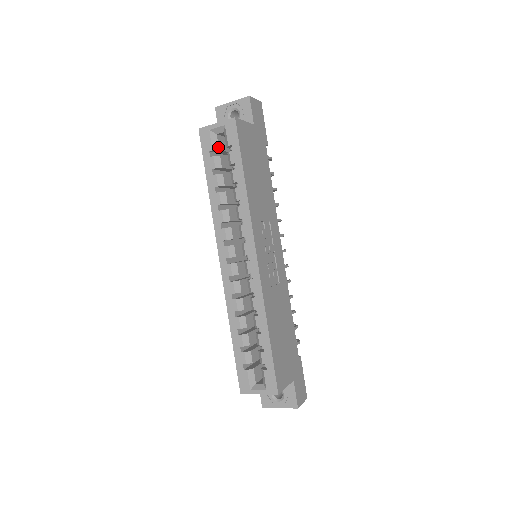
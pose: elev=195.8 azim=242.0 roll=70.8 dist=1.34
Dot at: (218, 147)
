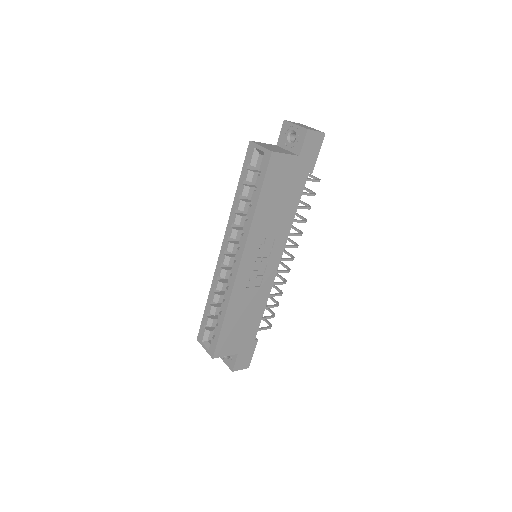
Dot at: (256, 164)
